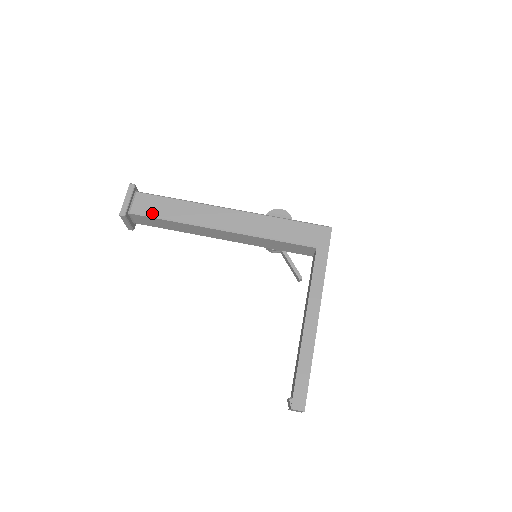
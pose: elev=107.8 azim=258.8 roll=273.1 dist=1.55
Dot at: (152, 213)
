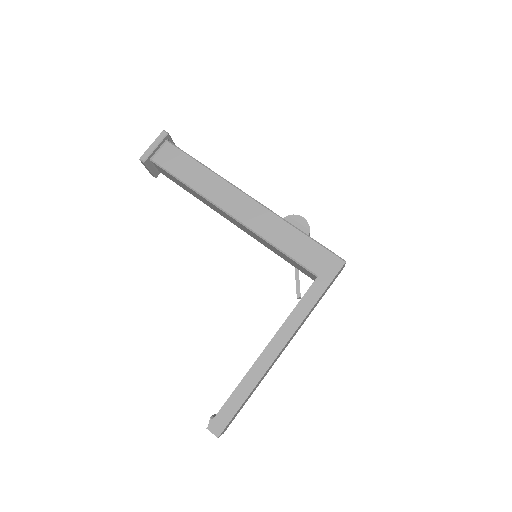
Dot at: (171, 169)
